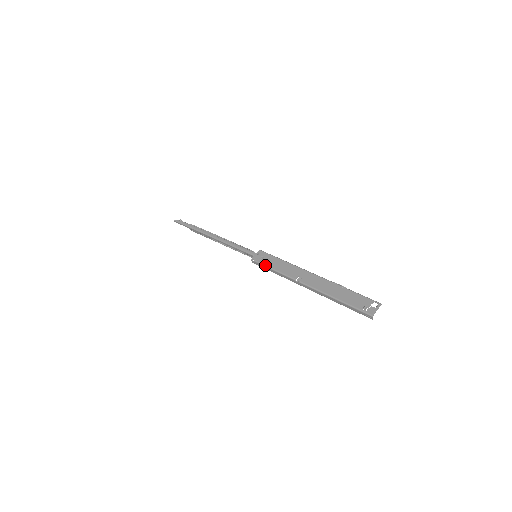
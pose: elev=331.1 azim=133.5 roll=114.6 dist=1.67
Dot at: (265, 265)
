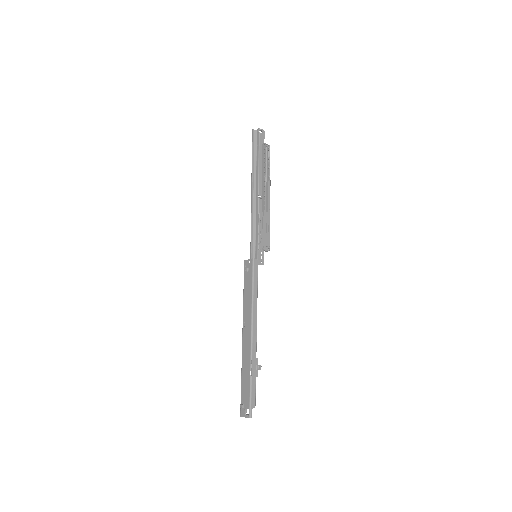
Dot at: occluded
